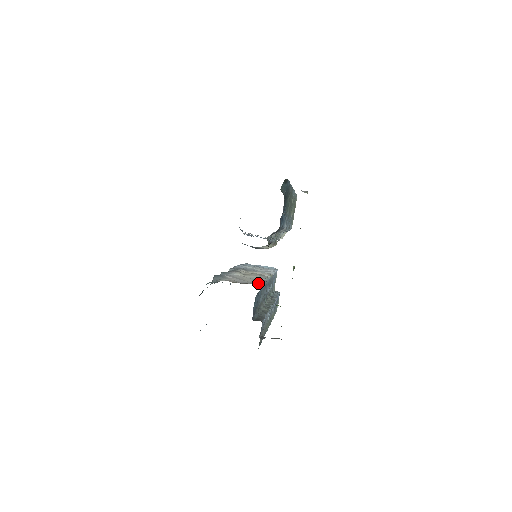
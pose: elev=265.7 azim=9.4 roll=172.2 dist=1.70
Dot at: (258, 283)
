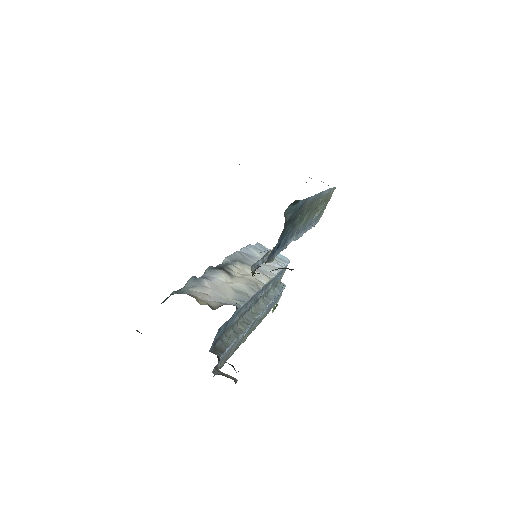
Dot at: (235, 304)
